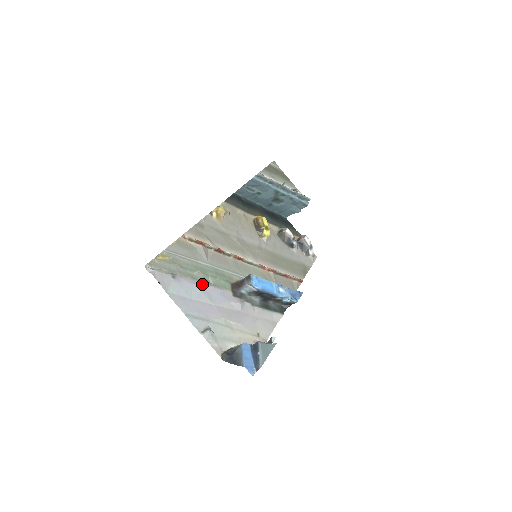
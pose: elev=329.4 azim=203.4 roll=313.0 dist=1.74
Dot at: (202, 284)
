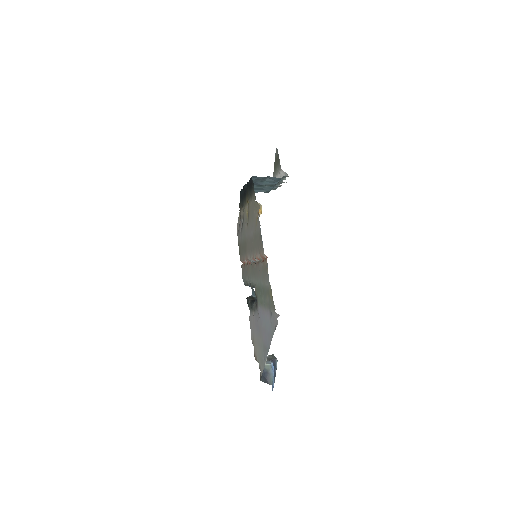
Dot at: (264, 309)
